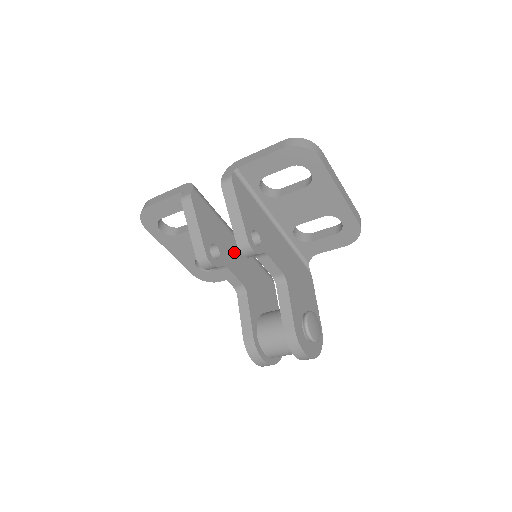
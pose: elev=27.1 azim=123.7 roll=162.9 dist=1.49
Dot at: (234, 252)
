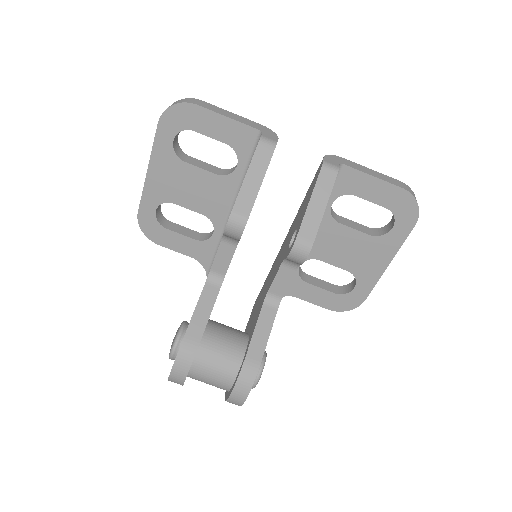
Dot at: occluded
